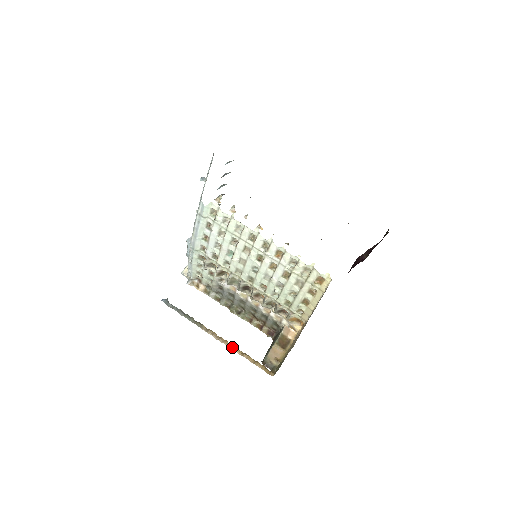
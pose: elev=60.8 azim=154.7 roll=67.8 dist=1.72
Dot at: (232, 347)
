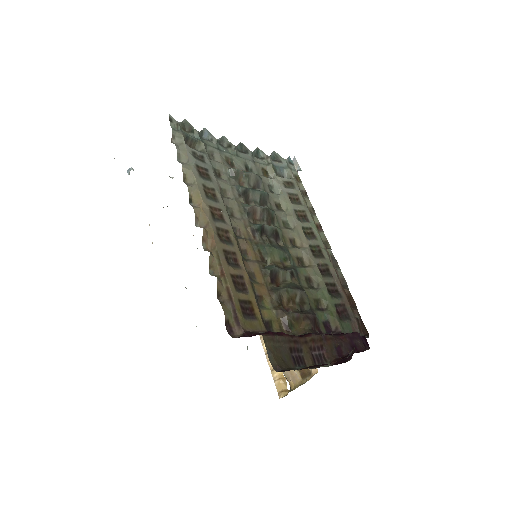
Dot at: occluded
